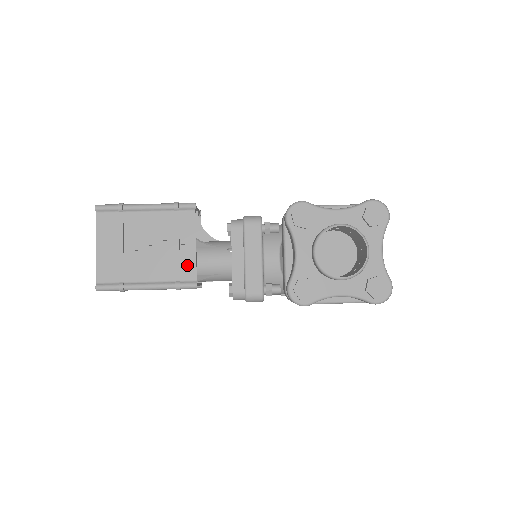
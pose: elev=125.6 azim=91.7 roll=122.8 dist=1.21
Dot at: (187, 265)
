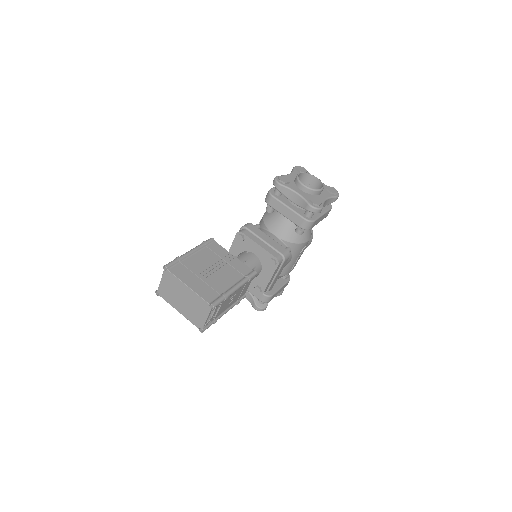
Dot at: (240, 266)
